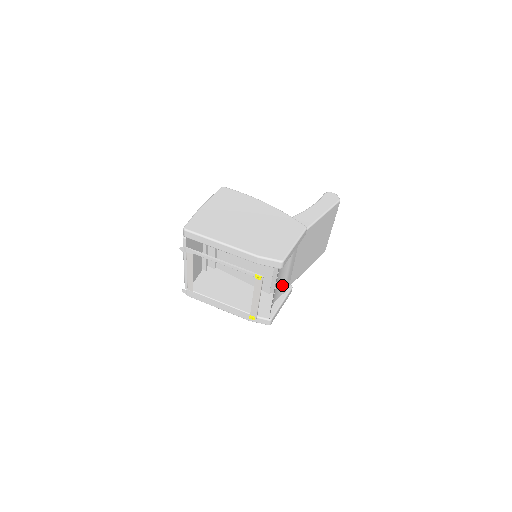
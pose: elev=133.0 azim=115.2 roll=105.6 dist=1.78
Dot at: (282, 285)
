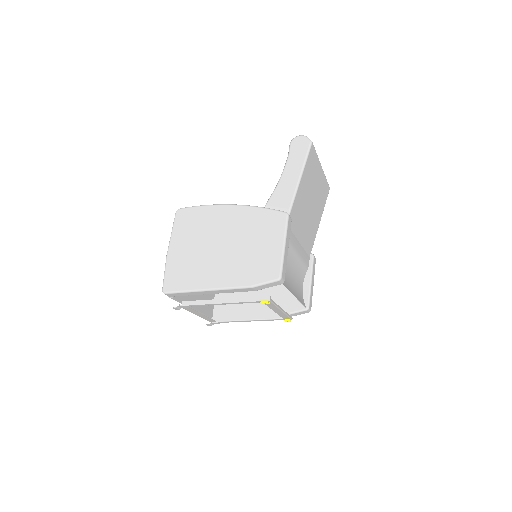
Dot at: (300, 268)
